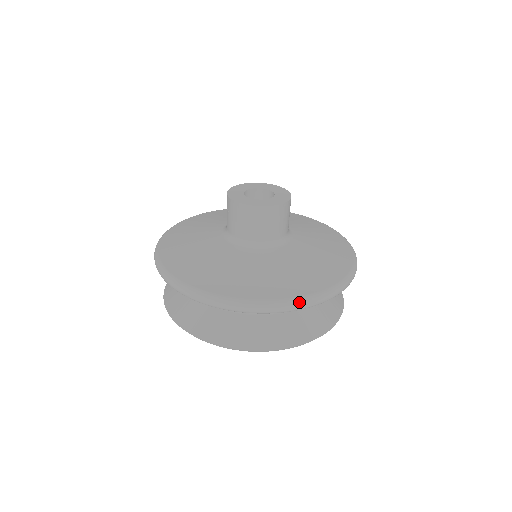
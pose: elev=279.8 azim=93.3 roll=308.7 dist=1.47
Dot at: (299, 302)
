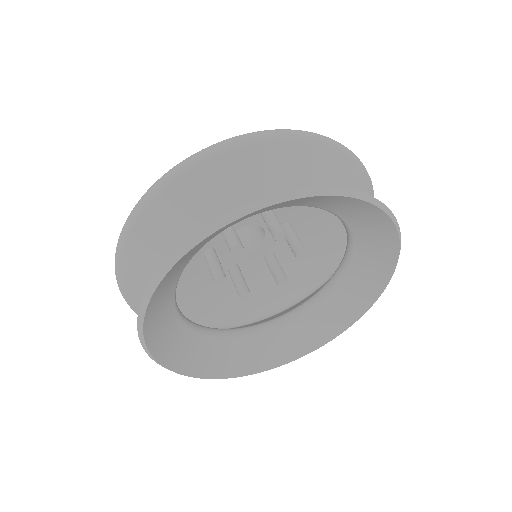
Dot at: (296, 130)
